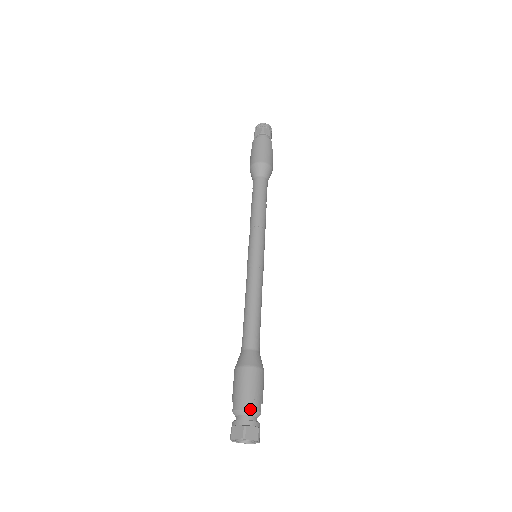
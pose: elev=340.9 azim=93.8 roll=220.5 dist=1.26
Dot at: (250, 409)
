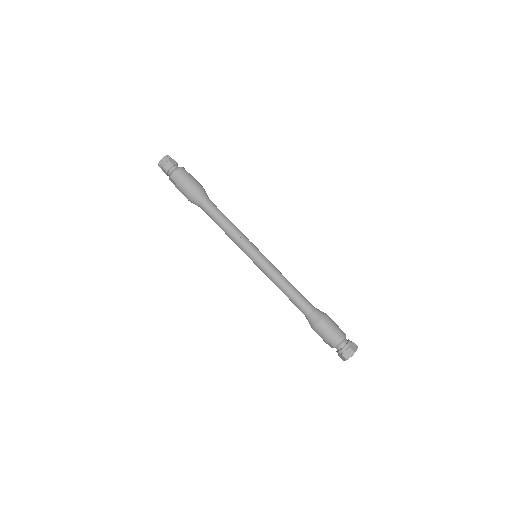
Dot at: (343, 338)
